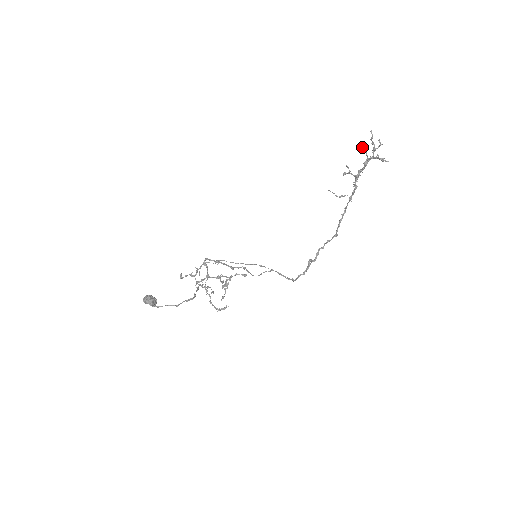
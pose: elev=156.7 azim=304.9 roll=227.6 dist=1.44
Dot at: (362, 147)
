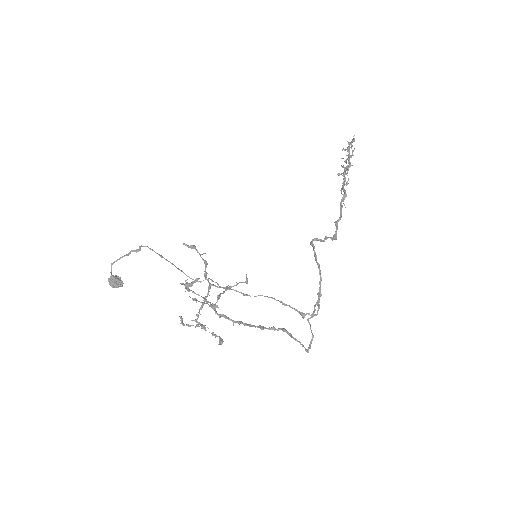
Dot at: (345, 161)
